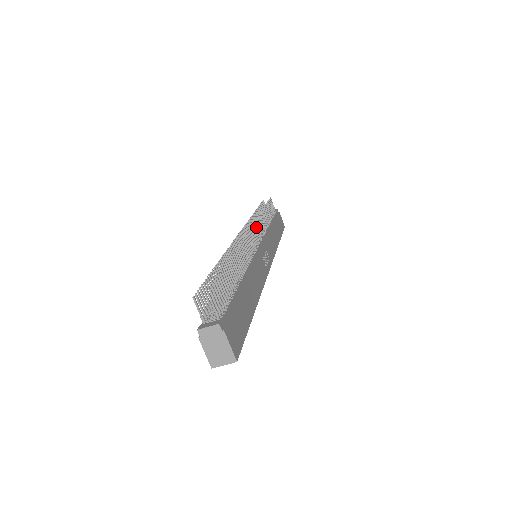
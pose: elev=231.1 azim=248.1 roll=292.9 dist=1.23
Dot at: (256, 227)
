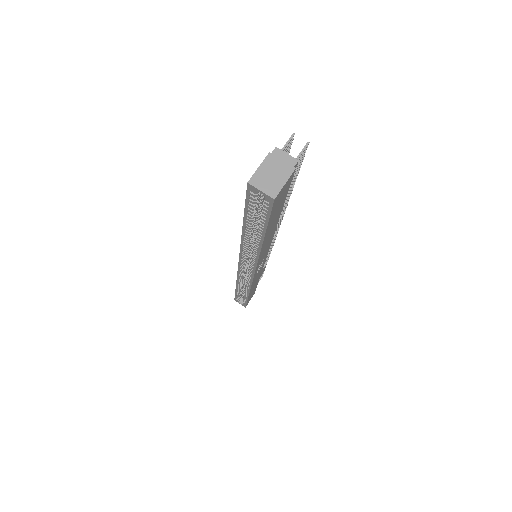
Dot at: occluded
